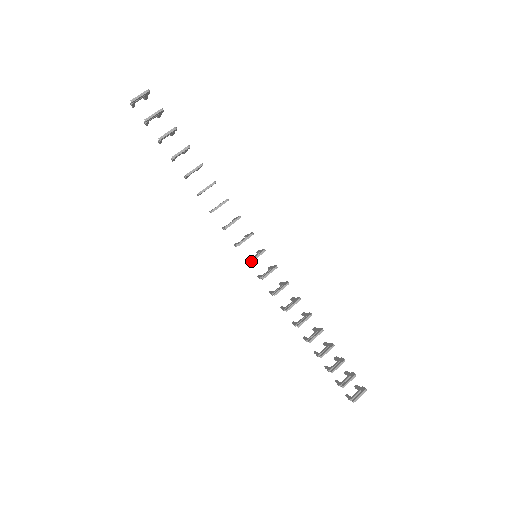
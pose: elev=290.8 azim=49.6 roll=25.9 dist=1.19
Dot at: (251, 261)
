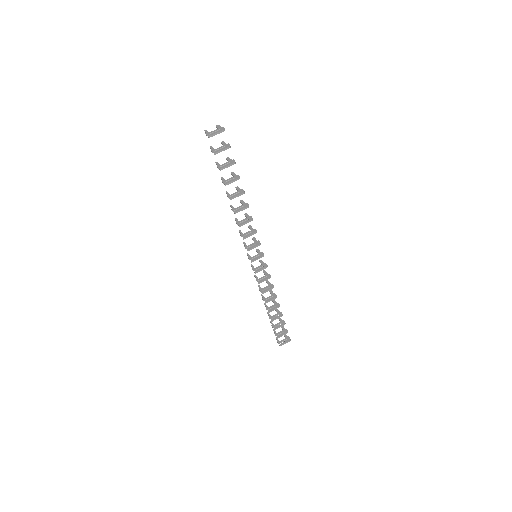
Dot at: occluded
